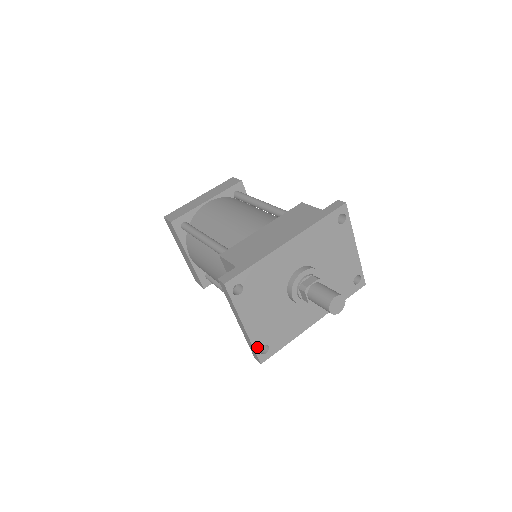
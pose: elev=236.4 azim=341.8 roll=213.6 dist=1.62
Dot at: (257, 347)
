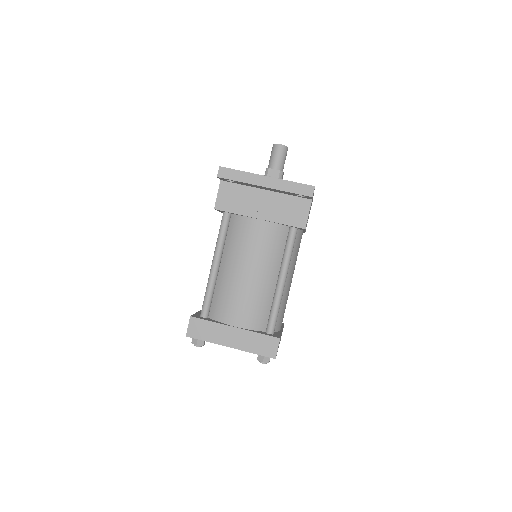
Dot at: (295, 183)
